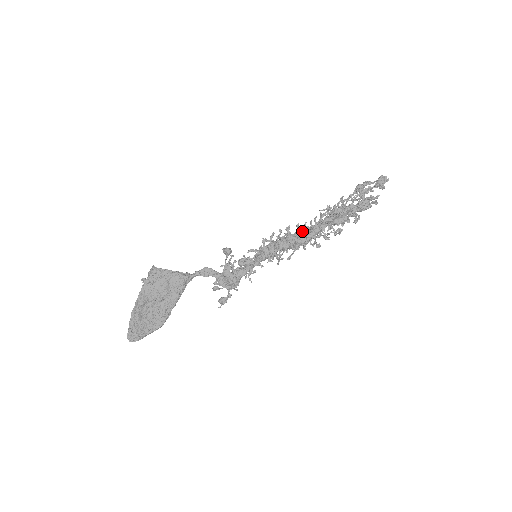
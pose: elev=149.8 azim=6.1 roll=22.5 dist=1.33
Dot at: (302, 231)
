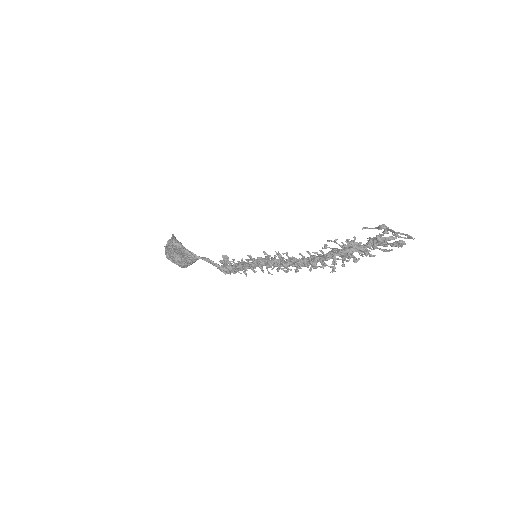
Dot at: (295, 263)
